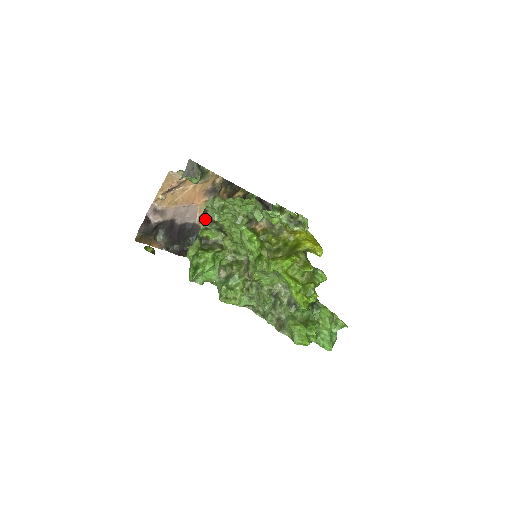
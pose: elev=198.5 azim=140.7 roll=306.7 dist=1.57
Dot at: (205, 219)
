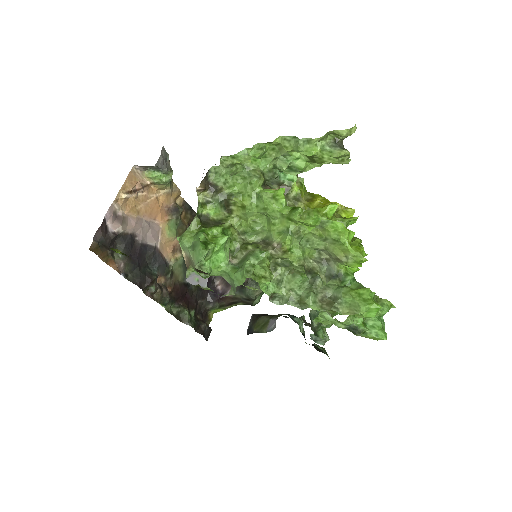
Dot at: (206, 188)
